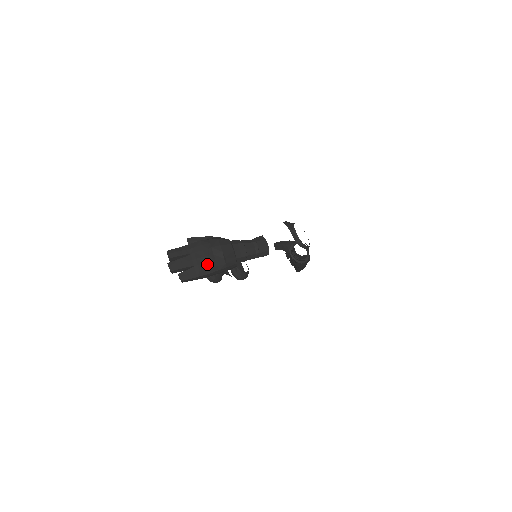
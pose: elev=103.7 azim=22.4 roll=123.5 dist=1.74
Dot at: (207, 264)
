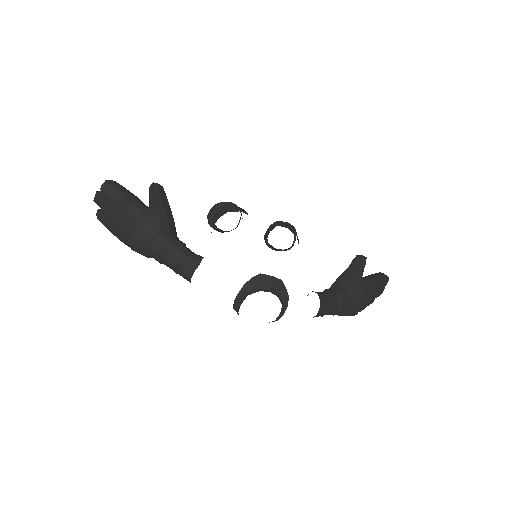
Dot at: (118, 230)
